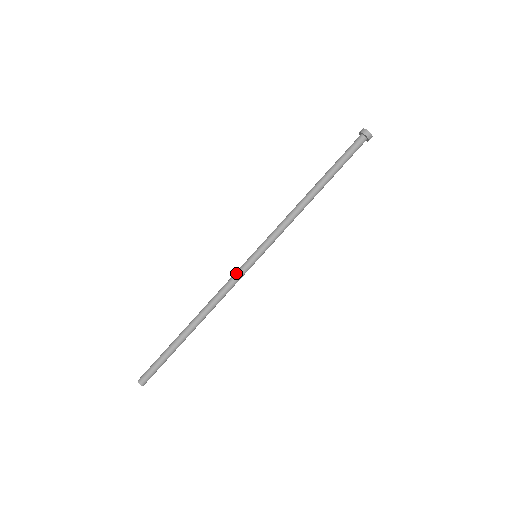
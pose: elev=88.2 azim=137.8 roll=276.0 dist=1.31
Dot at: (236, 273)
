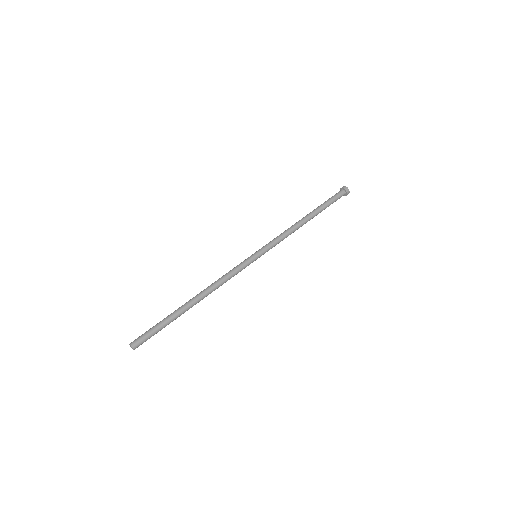
Dot at: (237, 266)
